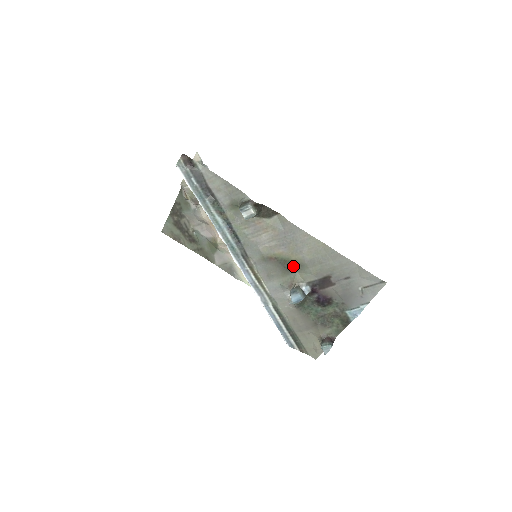
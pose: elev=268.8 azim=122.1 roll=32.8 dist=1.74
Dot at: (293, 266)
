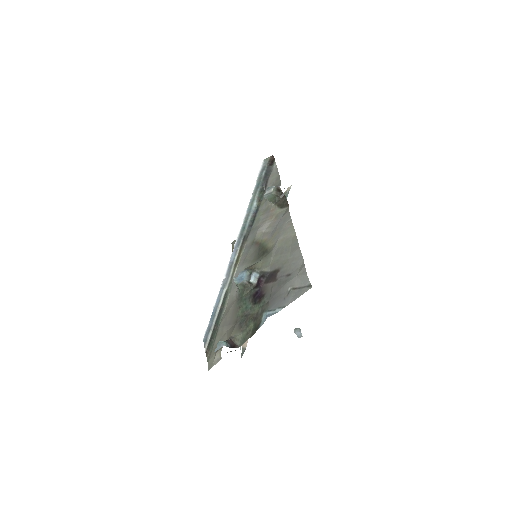
Dot at: (264, 253)
